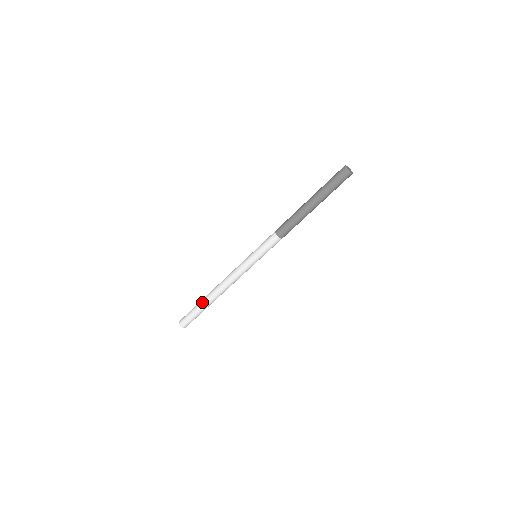
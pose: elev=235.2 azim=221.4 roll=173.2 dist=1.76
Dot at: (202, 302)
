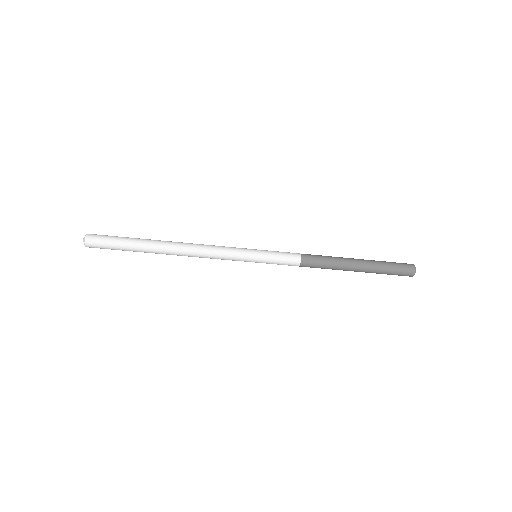
Dot at: (145, 242)
